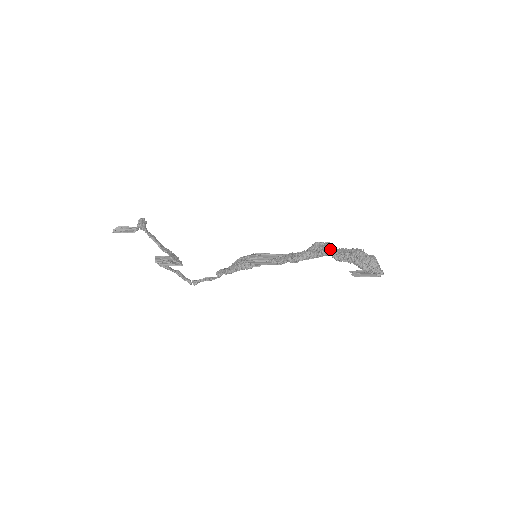
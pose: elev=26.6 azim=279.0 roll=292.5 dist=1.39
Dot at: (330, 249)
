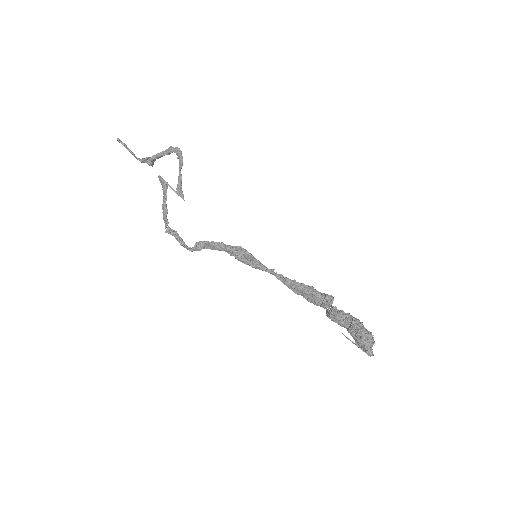
Dot at: occluded
